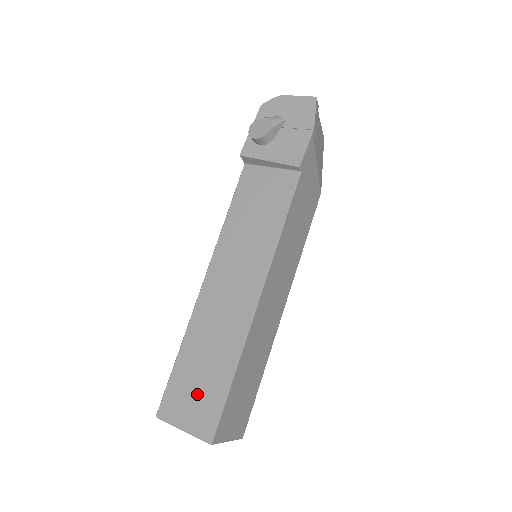
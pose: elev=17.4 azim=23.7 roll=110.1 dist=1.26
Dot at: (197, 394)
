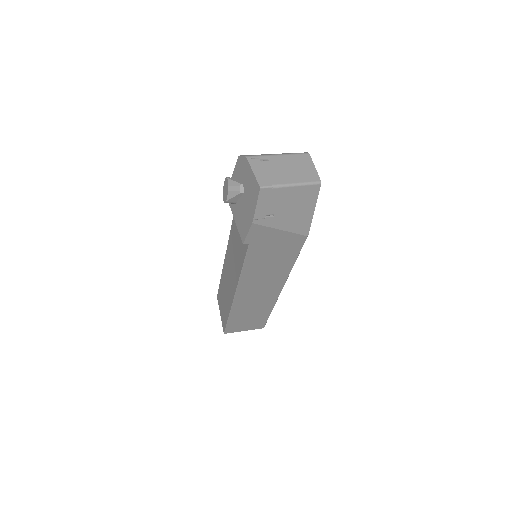
Dot at: (223, 307)
